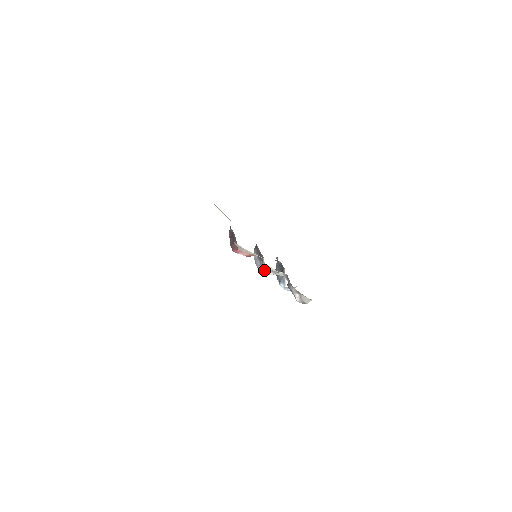
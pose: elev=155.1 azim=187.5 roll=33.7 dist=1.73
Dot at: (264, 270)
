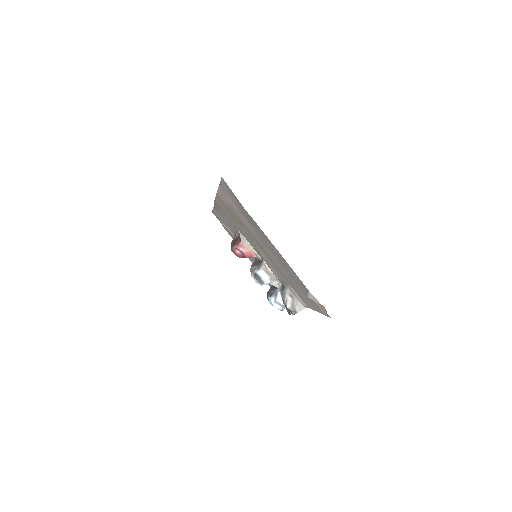
Dot at: (260, 272)
